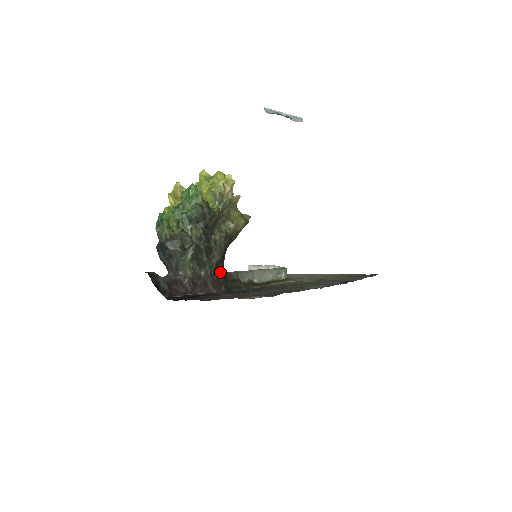
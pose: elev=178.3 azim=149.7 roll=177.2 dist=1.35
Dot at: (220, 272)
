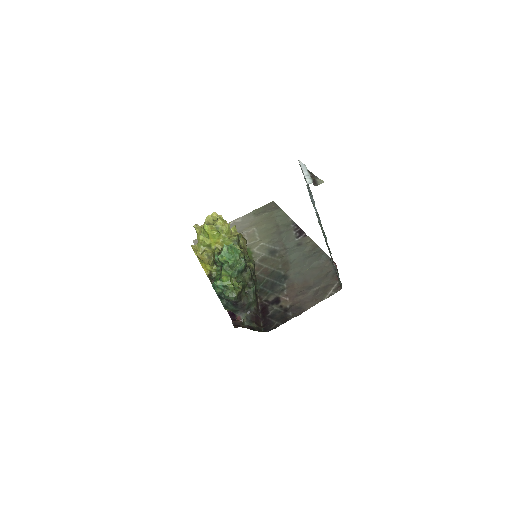
Dot at: occluded
